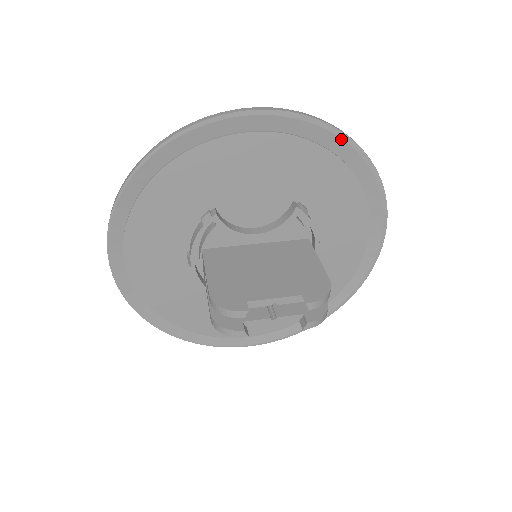
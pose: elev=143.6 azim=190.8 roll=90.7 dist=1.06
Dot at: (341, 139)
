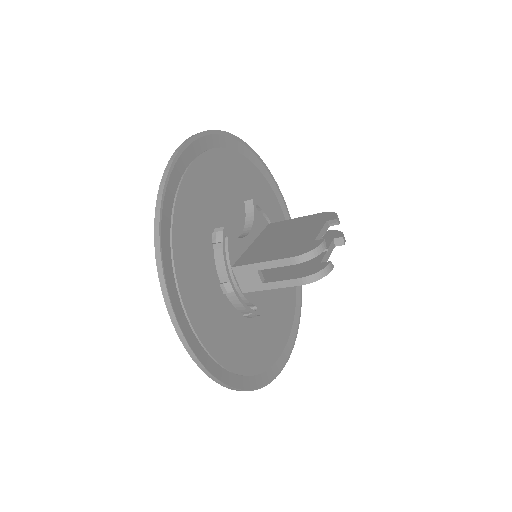
Dot at: (239, 143)
